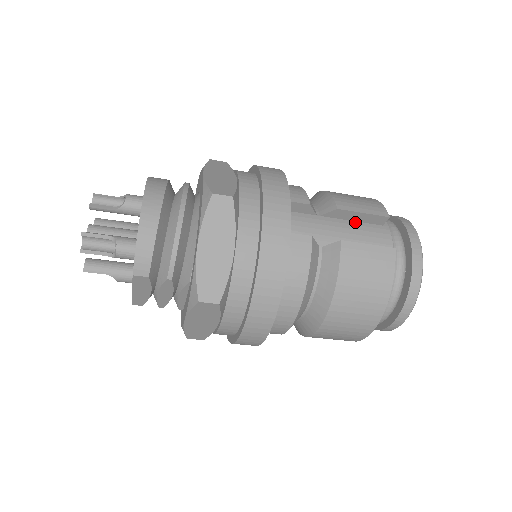
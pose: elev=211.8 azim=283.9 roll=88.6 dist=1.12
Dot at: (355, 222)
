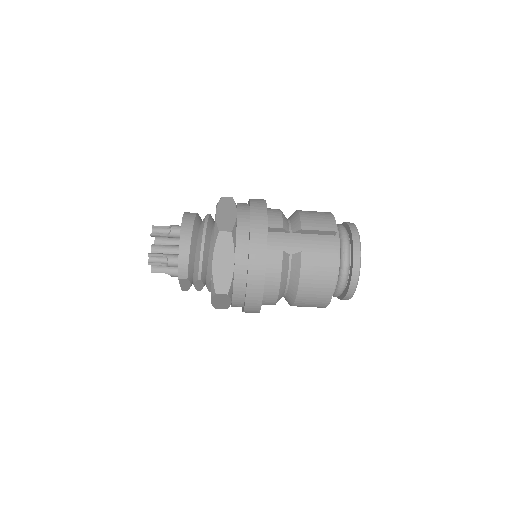
Dot at: (316, 235)
